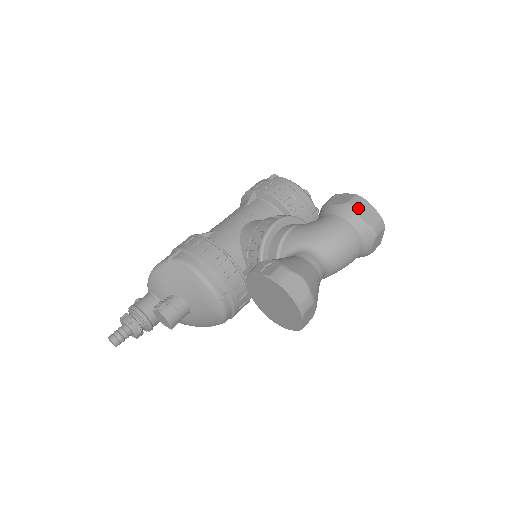
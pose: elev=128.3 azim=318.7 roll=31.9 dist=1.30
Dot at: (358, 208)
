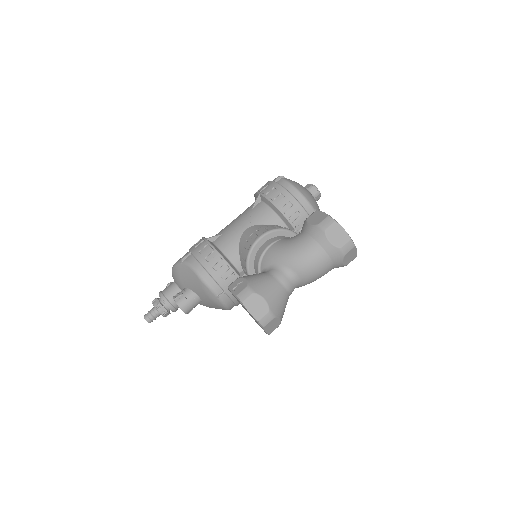
Dot at: (327, 231)
